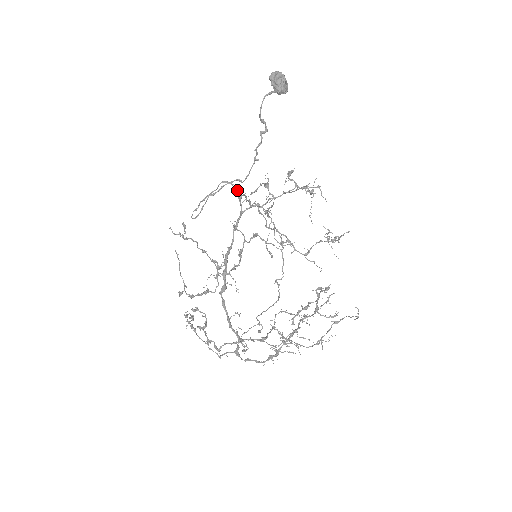
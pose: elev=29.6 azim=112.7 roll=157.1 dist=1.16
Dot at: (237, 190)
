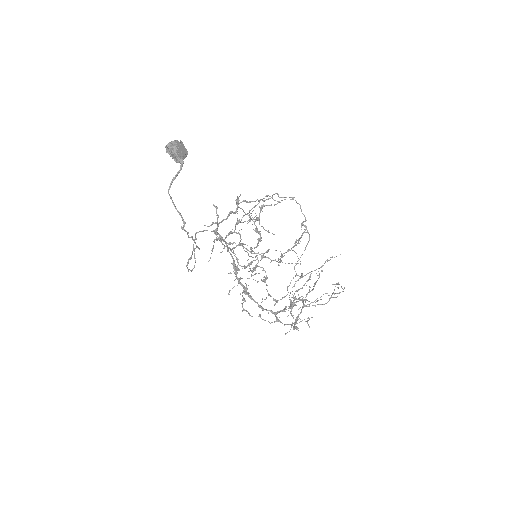
Dot at: occluded
